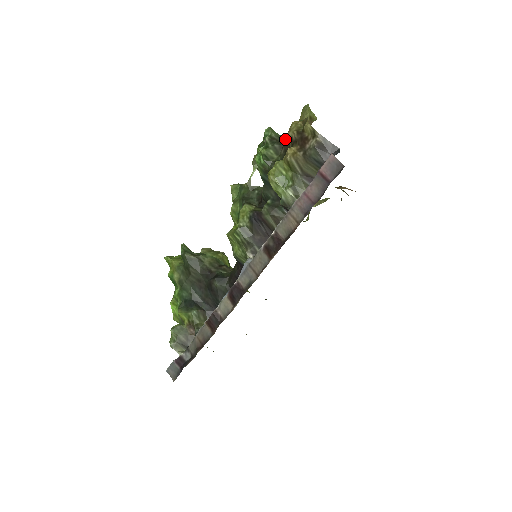
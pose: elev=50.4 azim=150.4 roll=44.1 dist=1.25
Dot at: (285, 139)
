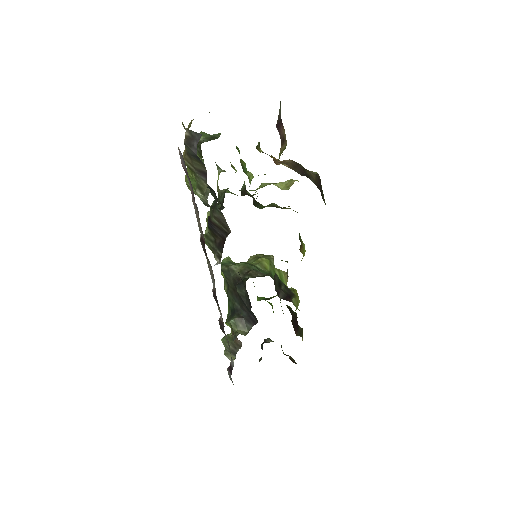
Dot at: (215, 137)
